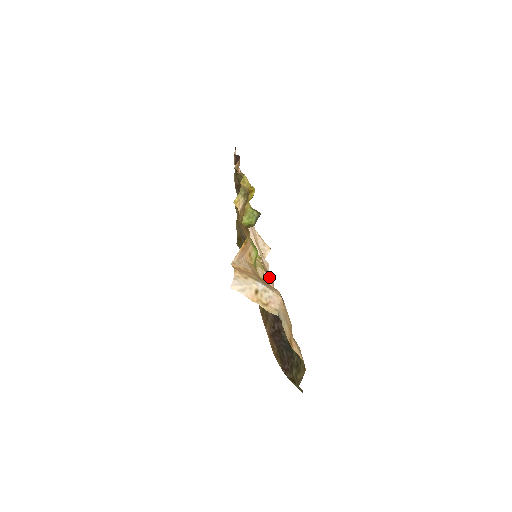
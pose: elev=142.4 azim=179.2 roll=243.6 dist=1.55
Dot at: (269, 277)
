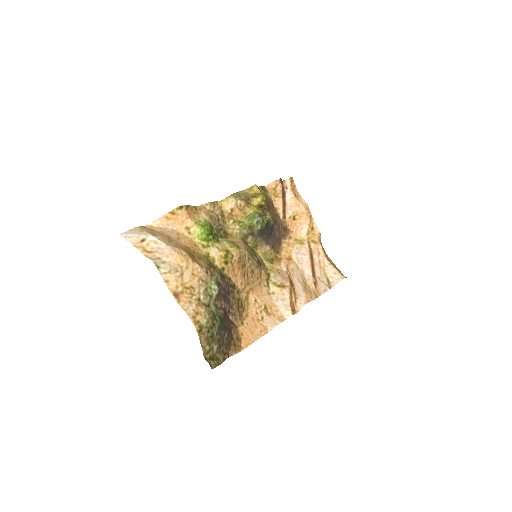
Dot at: (306, 294)
